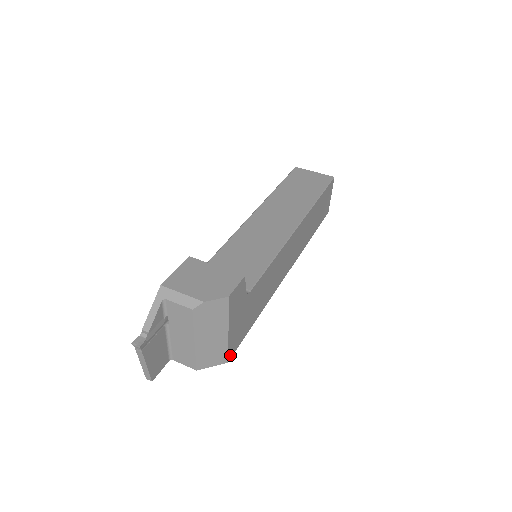
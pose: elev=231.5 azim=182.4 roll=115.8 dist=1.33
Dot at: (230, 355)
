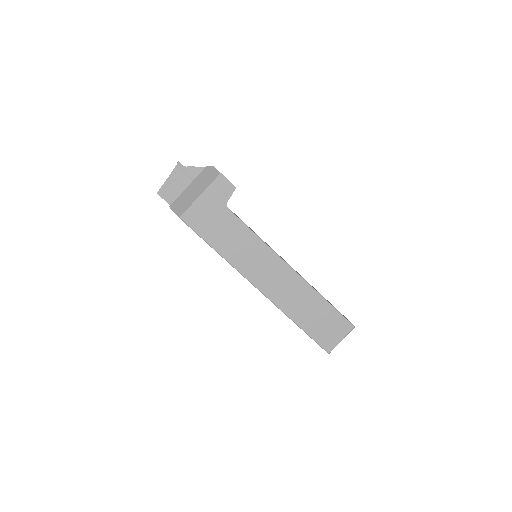
Dot at: (184, 217)
